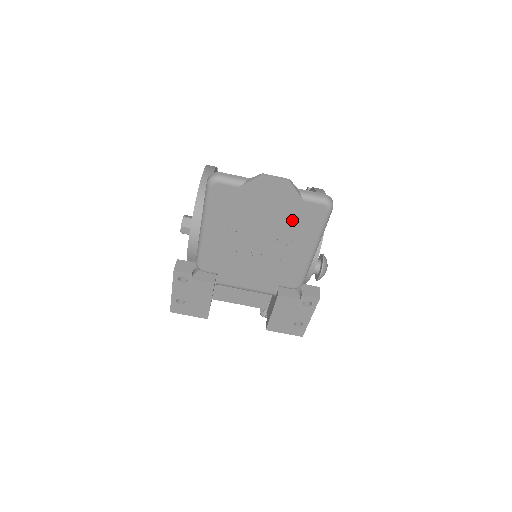
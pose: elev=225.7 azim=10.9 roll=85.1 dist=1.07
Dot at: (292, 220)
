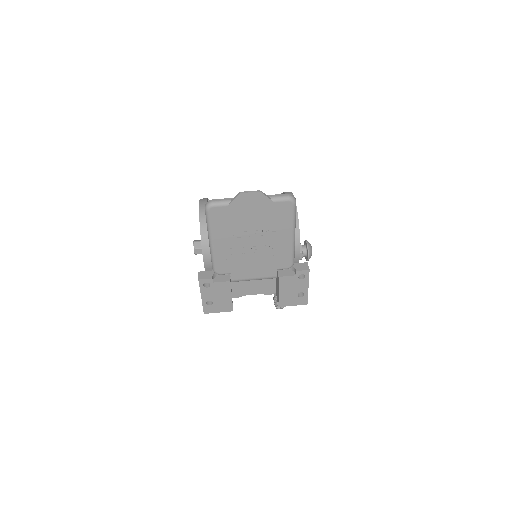
Dot at: (271, 218)
